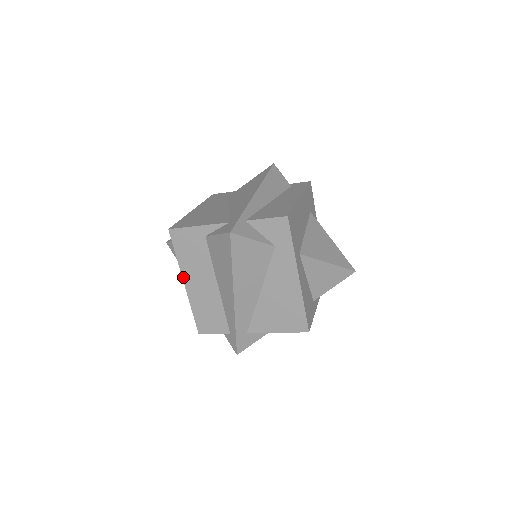
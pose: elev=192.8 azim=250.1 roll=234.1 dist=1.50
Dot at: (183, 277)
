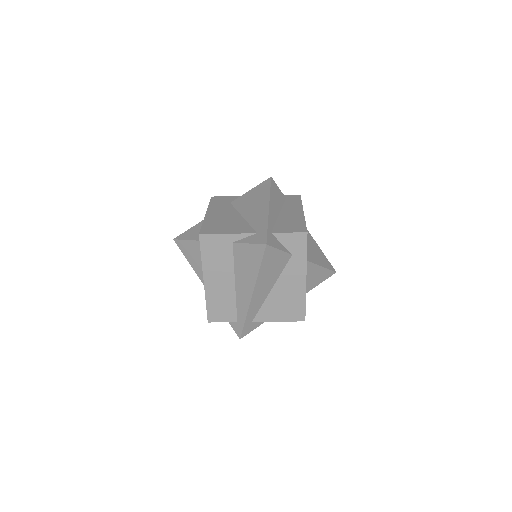
Dot at: (204, 275)
